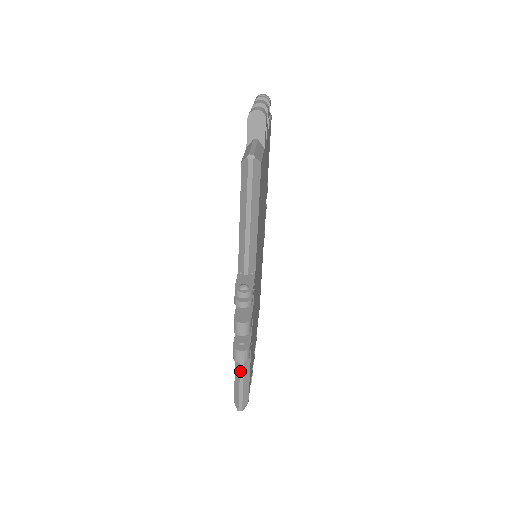
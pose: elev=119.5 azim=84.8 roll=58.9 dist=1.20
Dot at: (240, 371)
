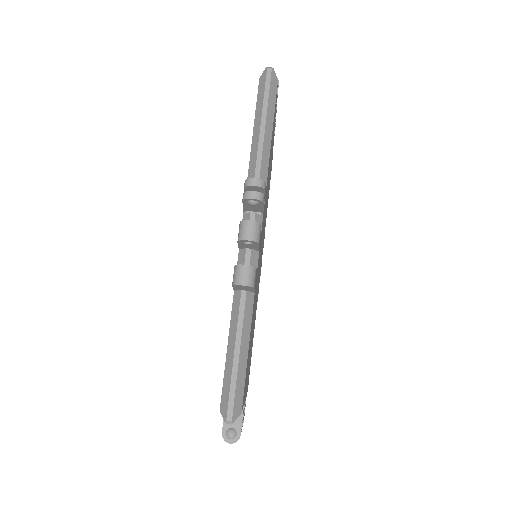
Dot at: (236, 337)
